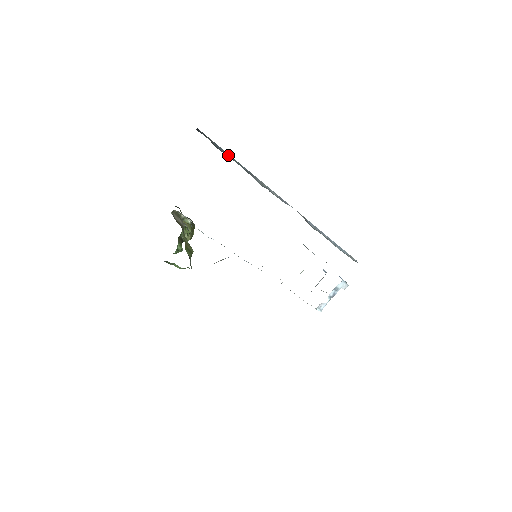
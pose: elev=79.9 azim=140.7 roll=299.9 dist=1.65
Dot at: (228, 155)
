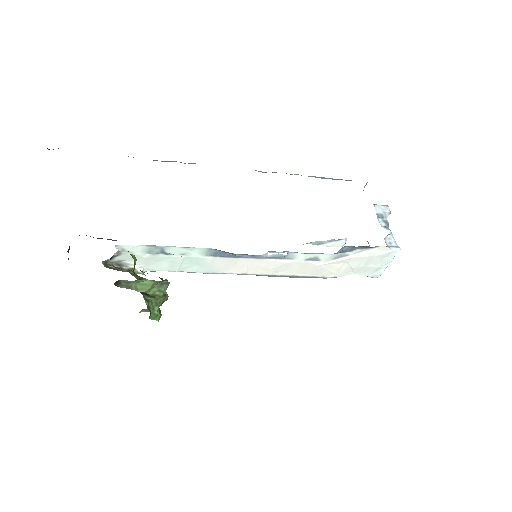
Dot at: occluded
